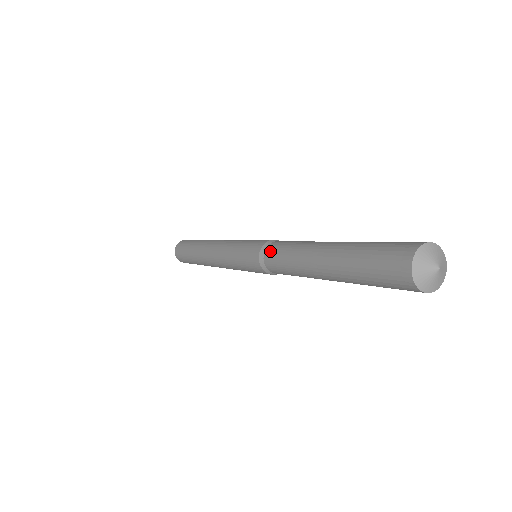
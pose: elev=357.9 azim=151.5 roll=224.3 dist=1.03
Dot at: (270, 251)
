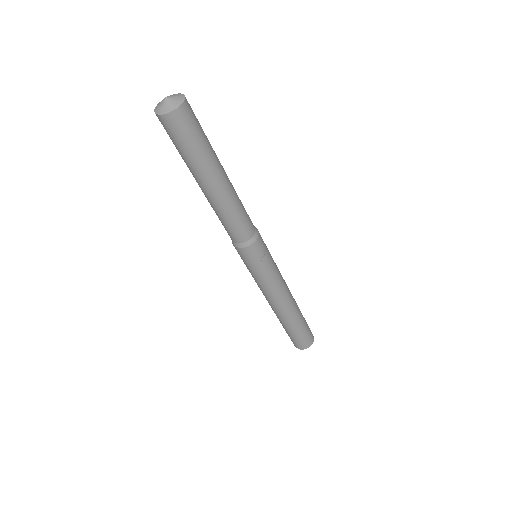
Dot at: occluded
